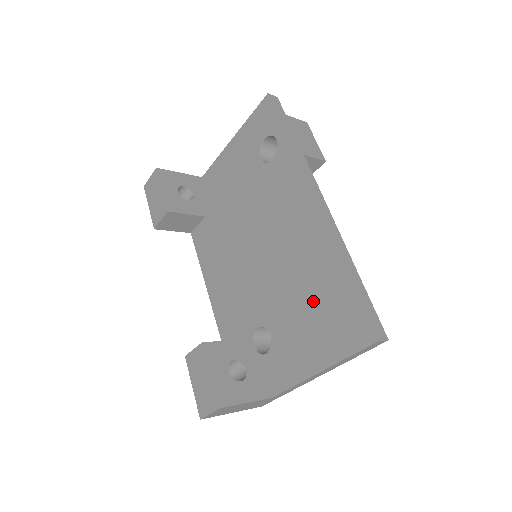
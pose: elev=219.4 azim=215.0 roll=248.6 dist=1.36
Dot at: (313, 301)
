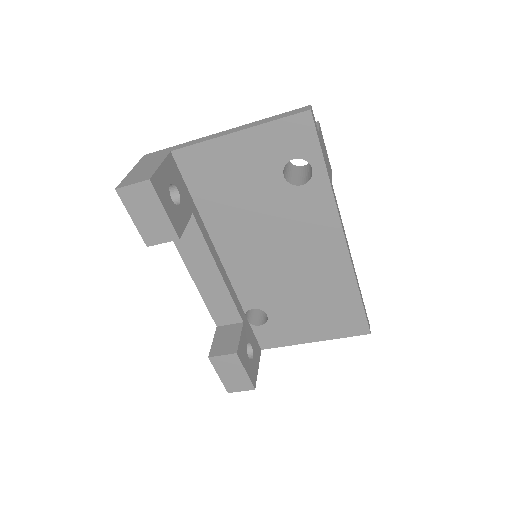
Dot at: (321, 304)
